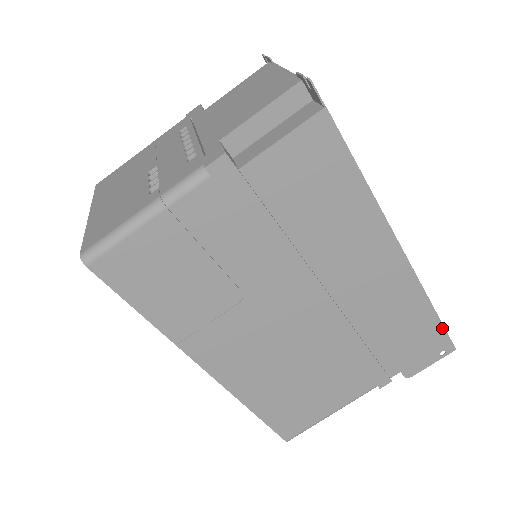
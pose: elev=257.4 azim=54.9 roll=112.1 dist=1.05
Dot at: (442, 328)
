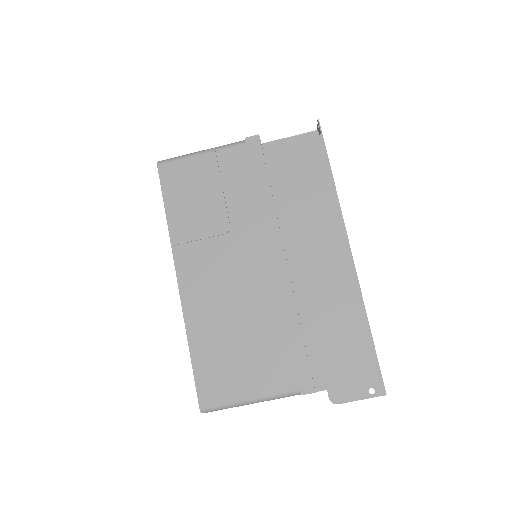
Dot at: (375, 357)
